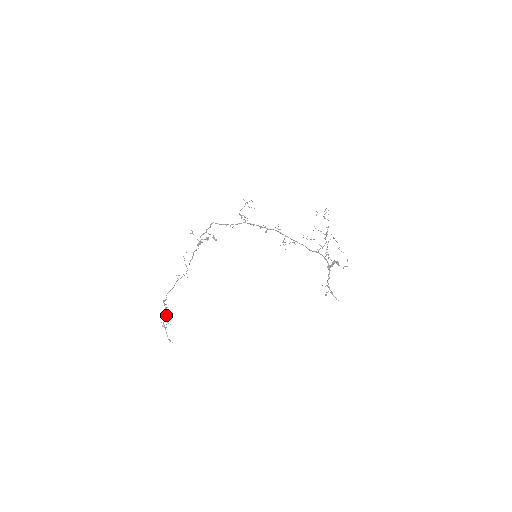
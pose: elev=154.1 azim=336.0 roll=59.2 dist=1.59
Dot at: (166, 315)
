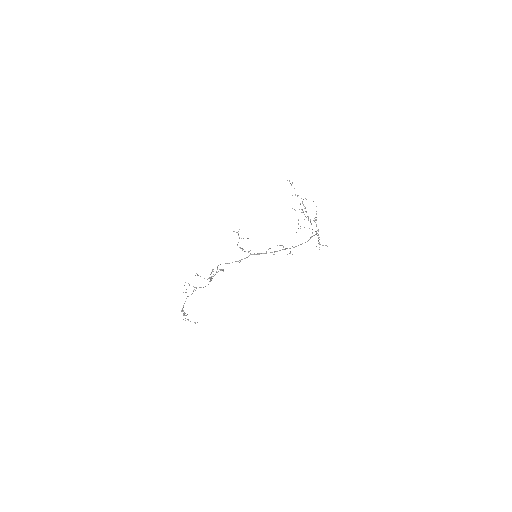
Dot at: occluded
